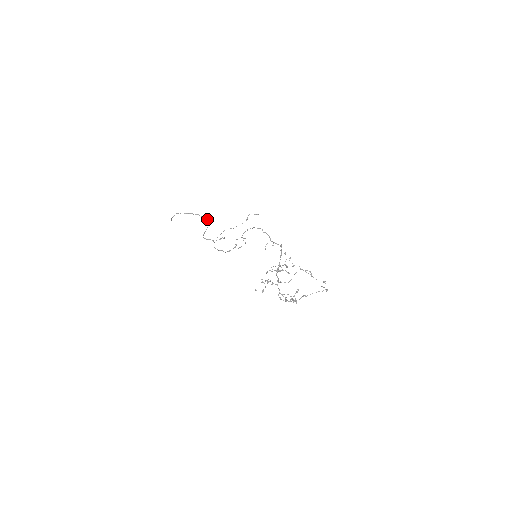
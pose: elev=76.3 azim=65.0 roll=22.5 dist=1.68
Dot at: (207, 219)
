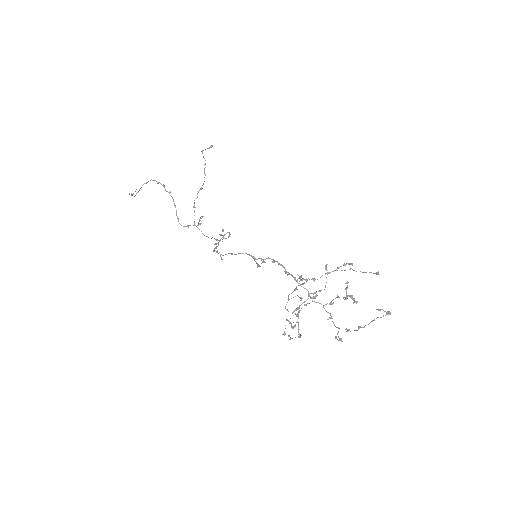
Dot at: occluded
